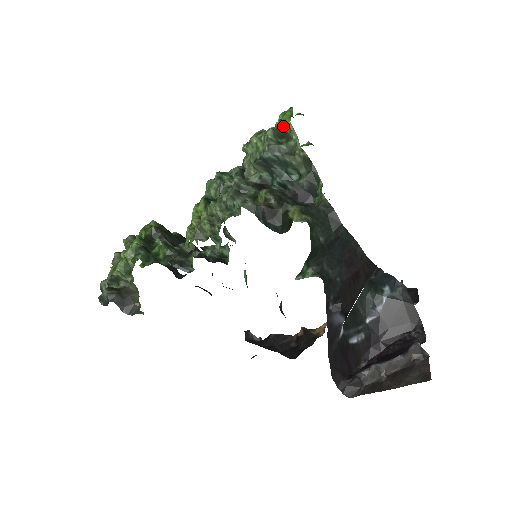
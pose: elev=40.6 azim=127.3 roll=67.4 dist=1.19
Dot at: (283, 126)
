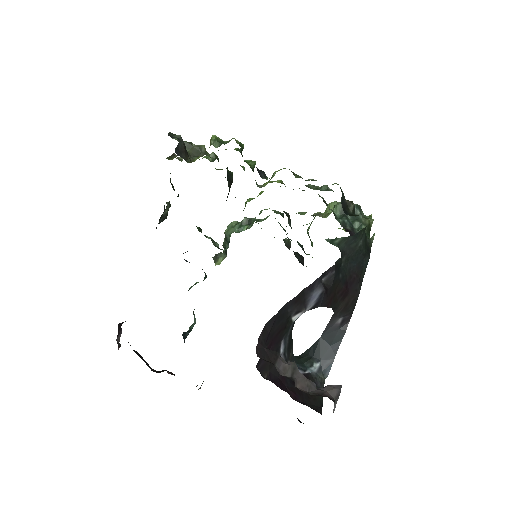
Dot at: occluded
